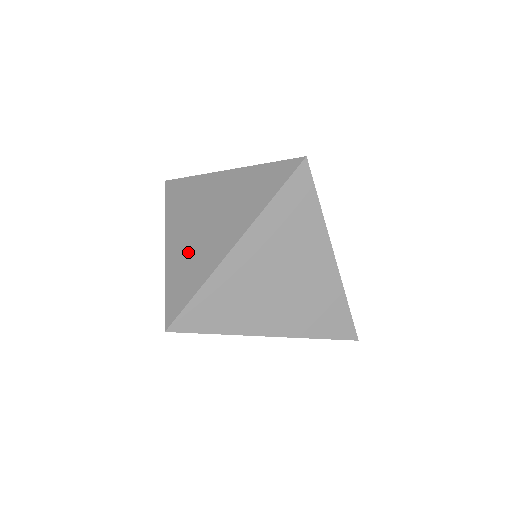
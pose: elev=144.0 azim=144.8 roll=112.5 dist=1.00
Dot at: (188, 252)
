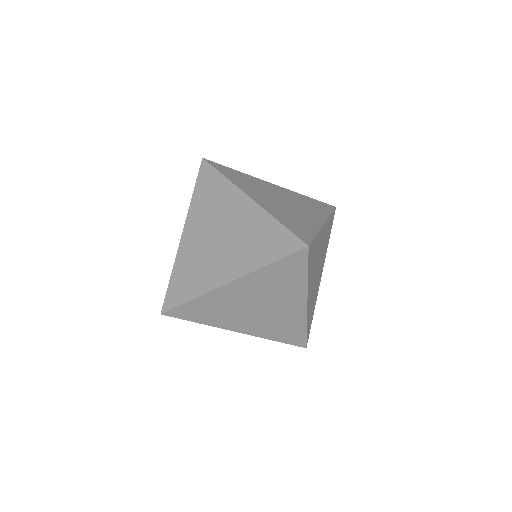
Dot at: (242, 248)
